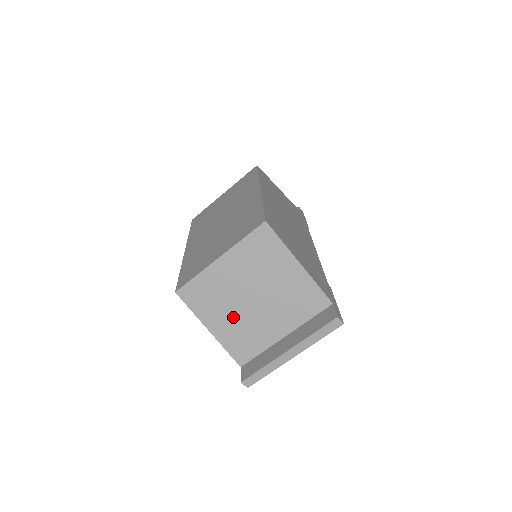
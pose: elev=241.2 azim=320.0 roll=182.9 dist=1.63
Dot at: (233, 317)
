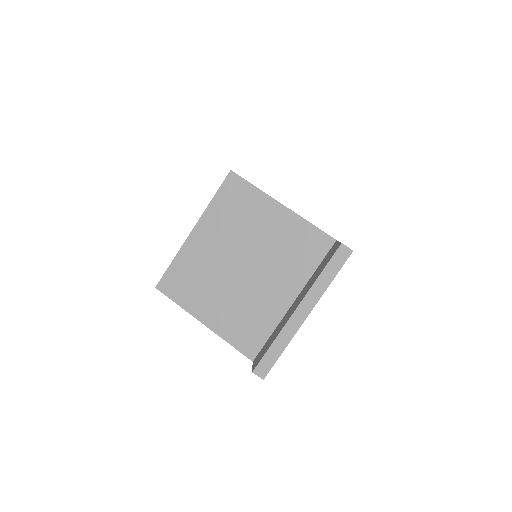
Dot at: (226, 297)
